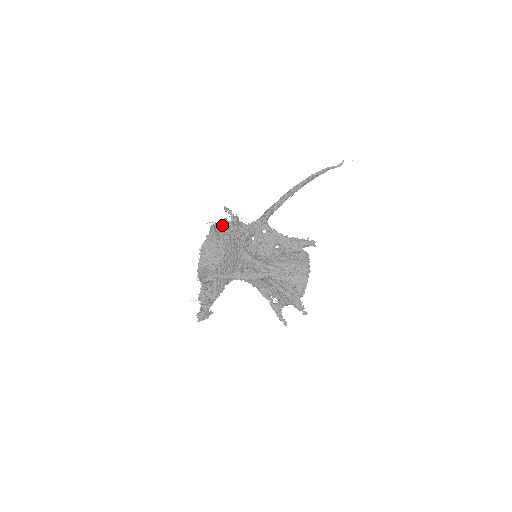
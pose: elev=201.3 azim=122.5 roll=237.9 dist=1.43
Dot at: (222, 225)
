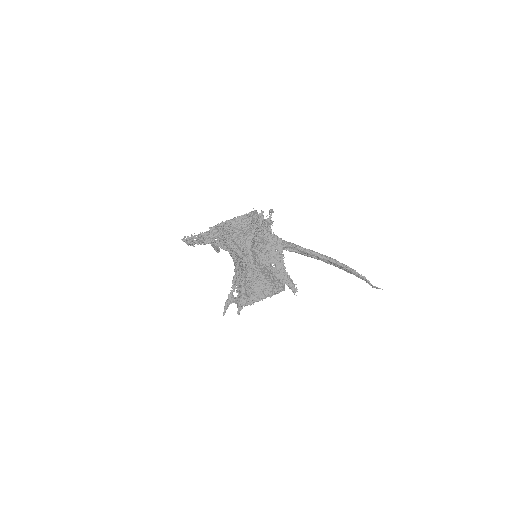
Dot at: occluded
